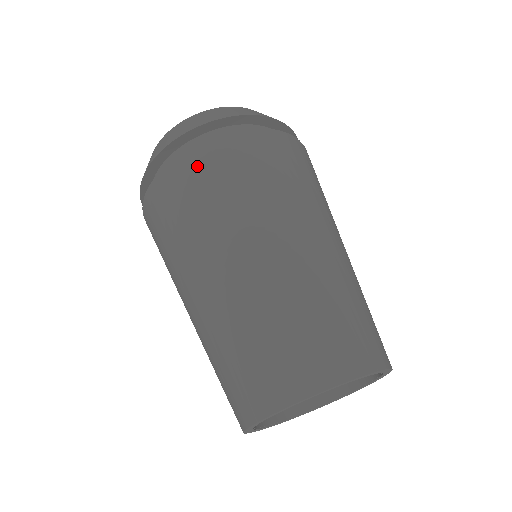
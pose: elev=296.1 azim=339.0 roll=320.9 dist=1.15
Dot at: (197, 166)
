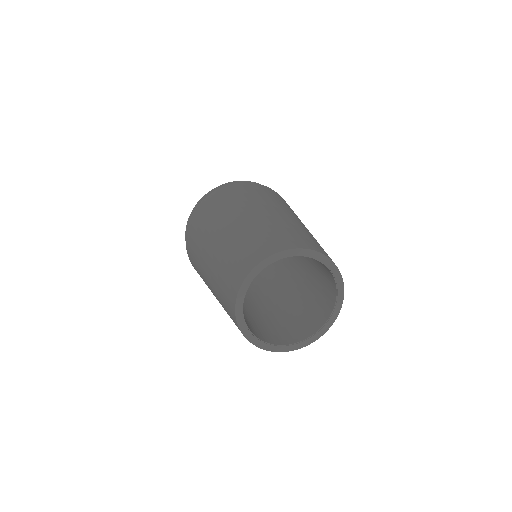
Dot at: (213, 198)
